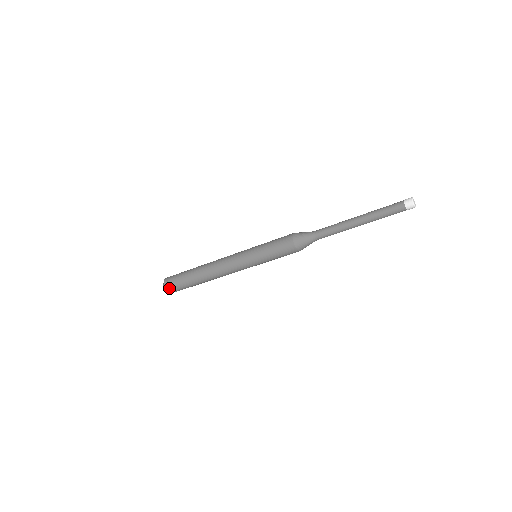
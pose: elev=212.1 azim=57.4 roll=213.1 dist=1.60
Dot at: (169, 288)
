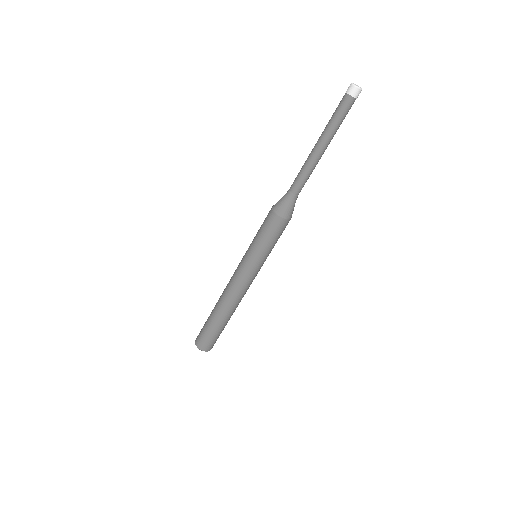
Dot at: (208, 348)
